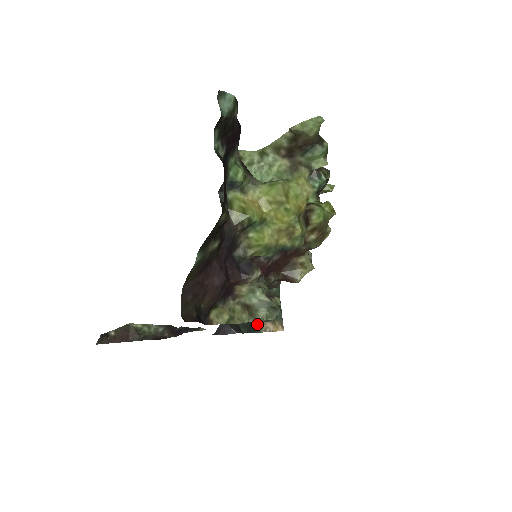
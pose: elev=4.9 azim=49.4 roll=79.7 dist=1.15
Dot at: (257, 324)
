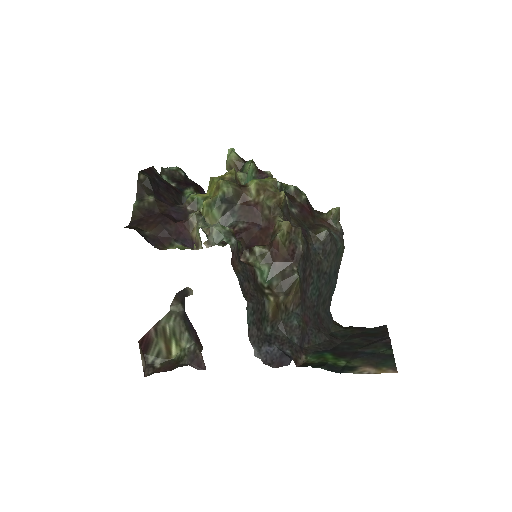
Dot at: (345, 368)
